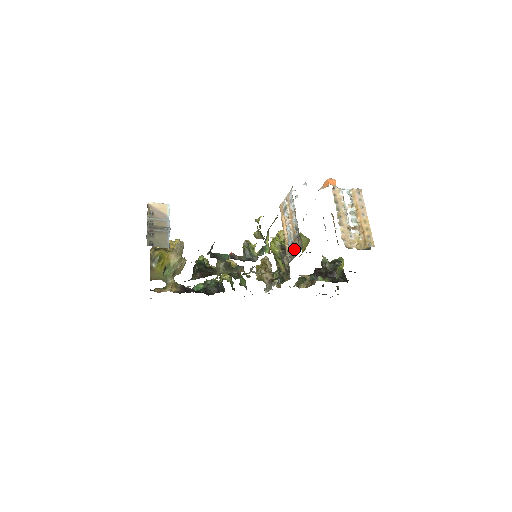
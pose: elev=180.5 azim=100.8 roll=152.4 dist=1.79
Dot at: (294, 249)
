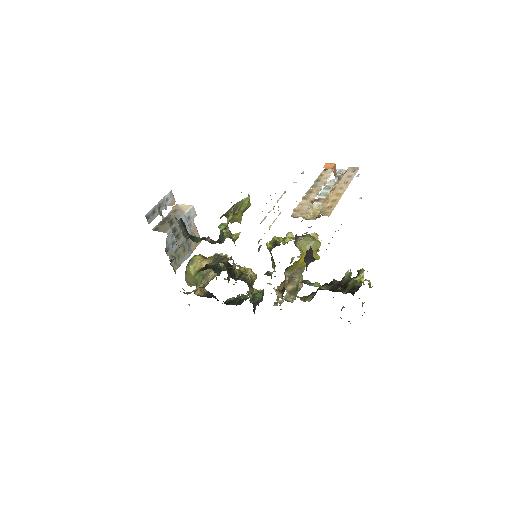
Dot at: occluded
